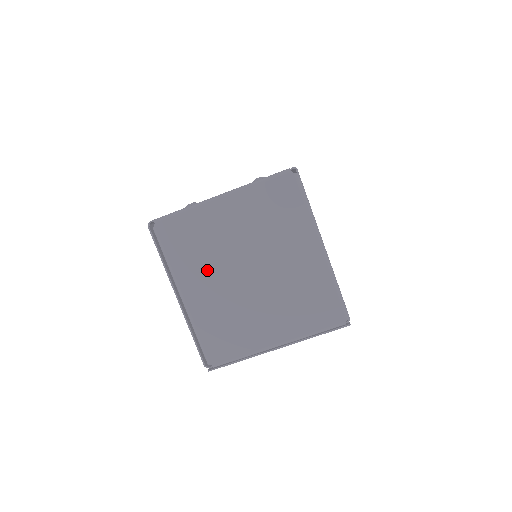
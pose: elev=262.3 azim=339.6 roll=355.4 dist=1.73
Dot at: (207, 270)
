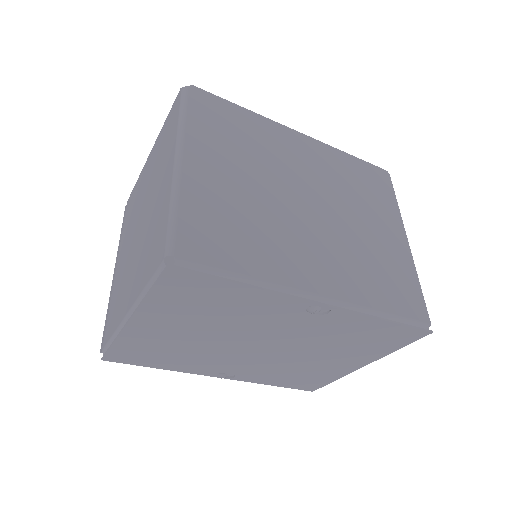
Dot at: (129, 232)
